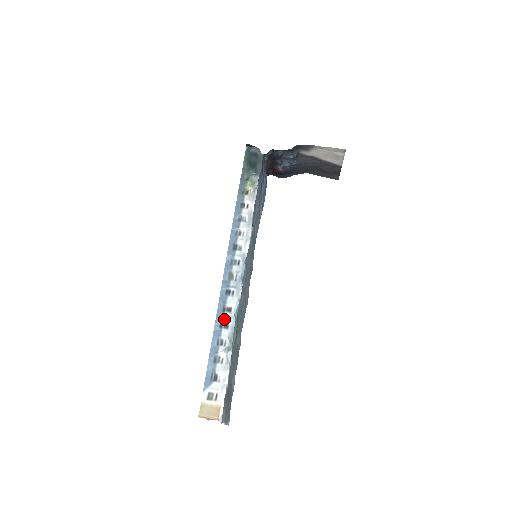
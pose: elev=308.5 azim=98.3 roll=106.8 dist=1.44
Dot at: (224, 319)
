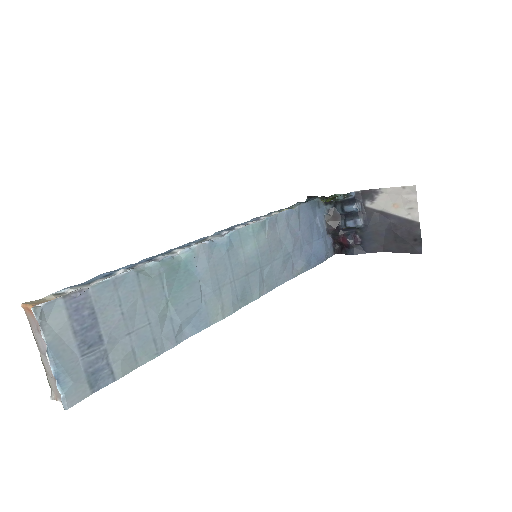
Dot at: (158, 256)
